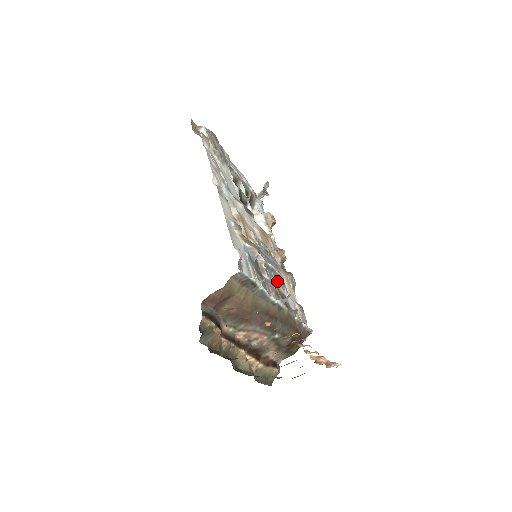
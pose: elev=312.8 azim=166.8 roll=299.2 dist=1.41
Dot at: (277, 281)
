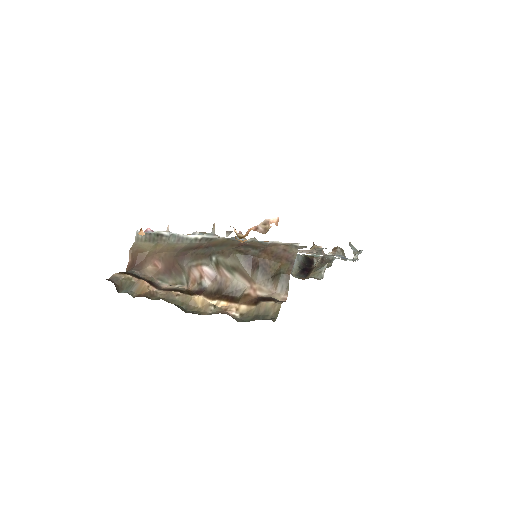
Dot at: occluded
